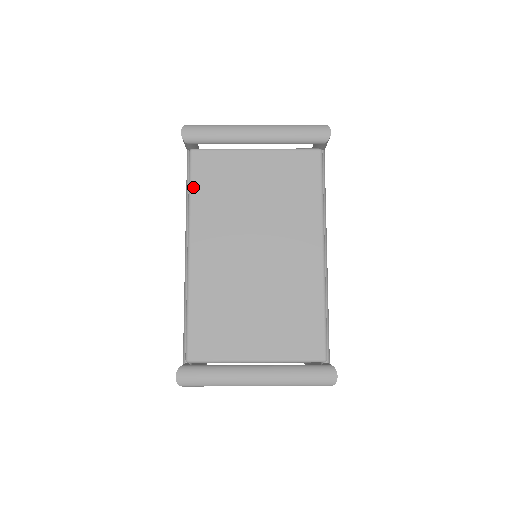
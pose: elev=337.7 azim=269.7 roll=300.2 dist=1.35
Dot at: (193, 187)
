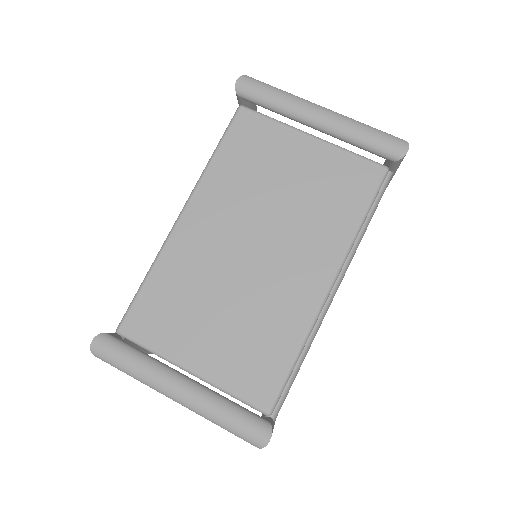
Dot at: (222, 146)
